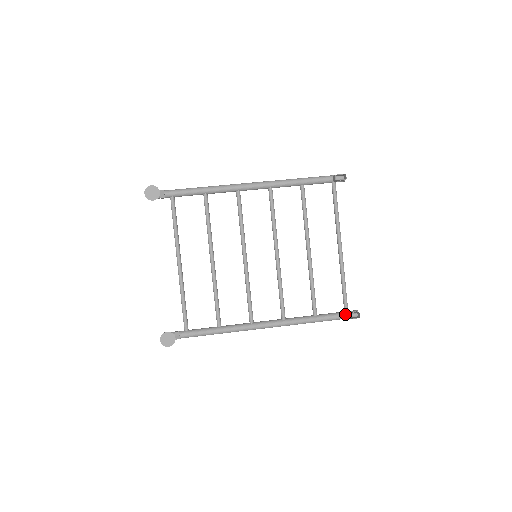
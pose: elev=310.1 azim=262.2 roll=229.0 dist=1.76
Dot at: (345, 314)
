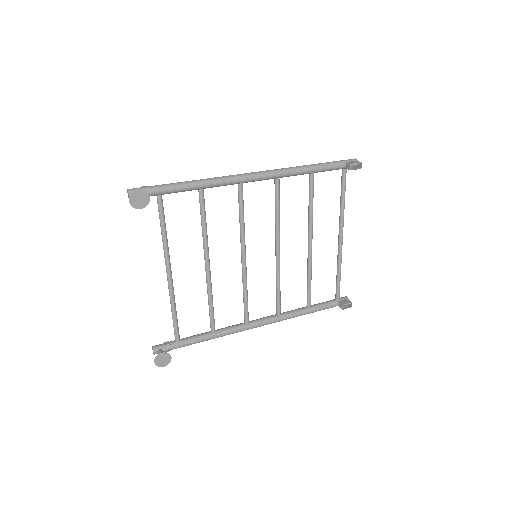
Dot at: (337, 303)
